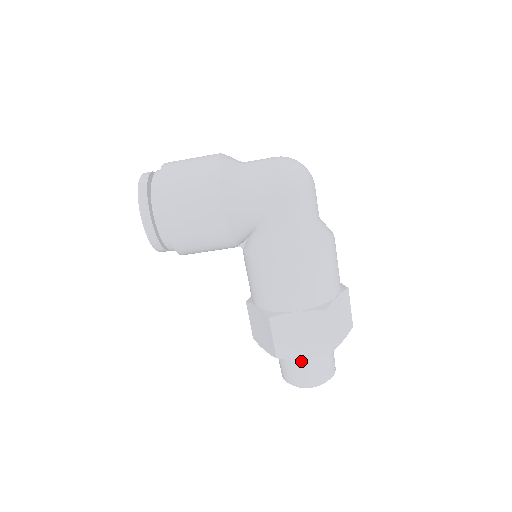
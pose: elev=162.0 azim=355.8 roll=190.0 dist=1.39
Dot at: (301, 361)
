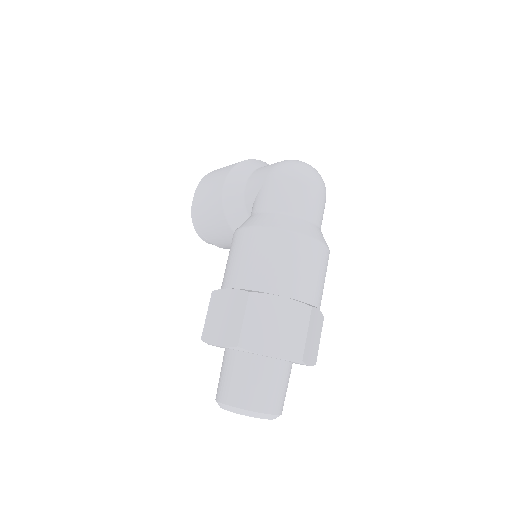
Dot at: (226, 364)
